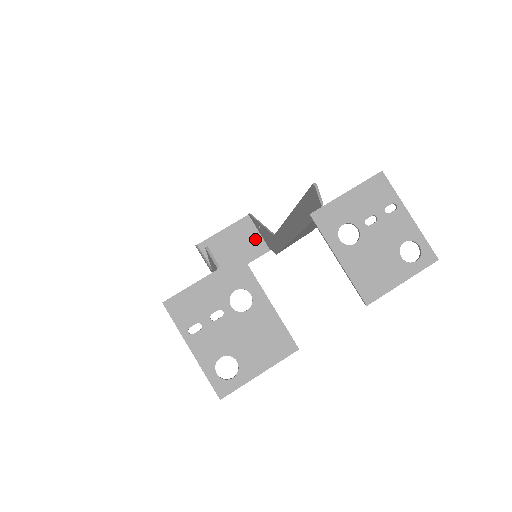
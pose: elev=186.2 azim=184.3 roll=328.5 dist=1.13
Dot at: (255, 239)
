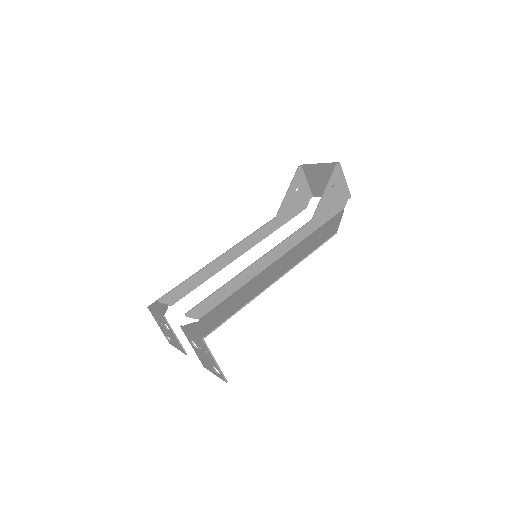
Dot at: occluded
